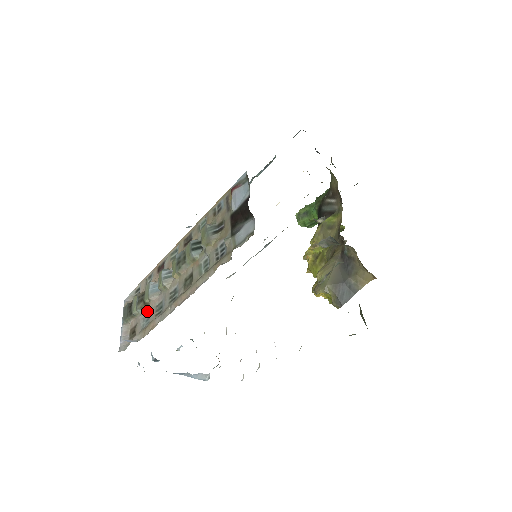
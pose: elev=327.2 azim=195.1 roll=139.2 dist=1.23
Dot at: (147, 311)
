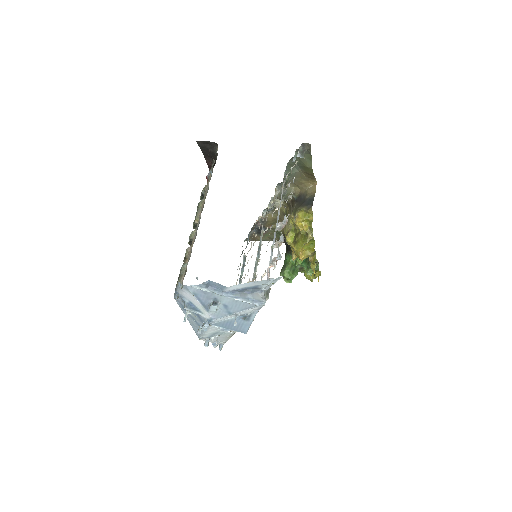
Dot at: (189, 258)
